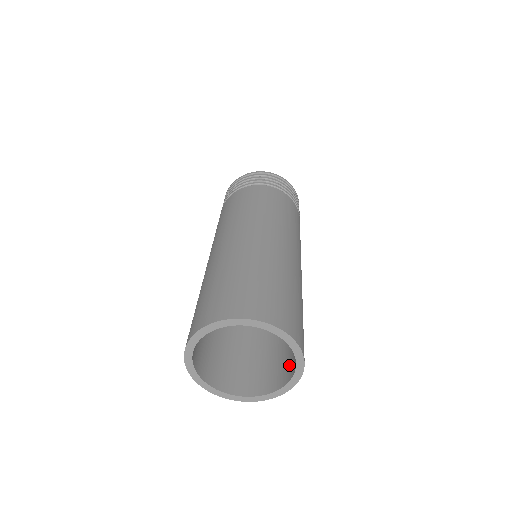
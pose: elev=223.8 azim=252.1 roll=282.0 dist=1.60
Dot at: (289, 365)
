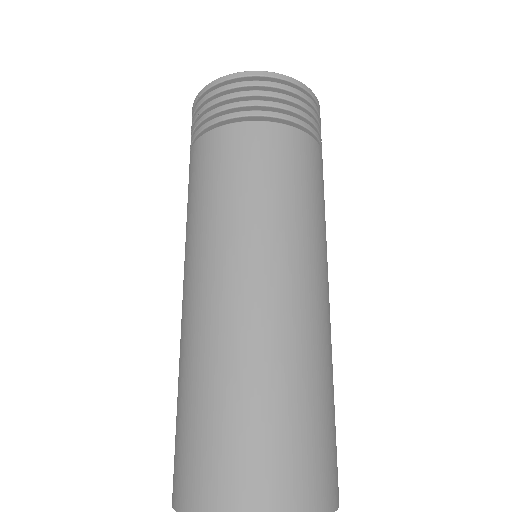
Dot at: occluded
